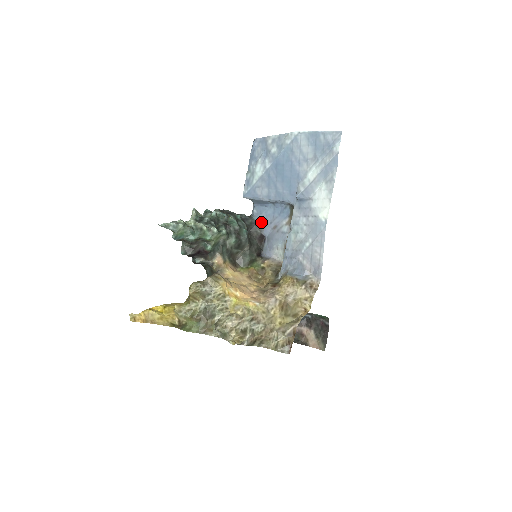
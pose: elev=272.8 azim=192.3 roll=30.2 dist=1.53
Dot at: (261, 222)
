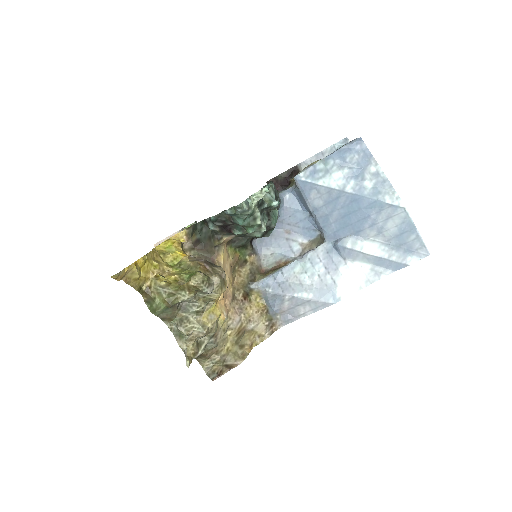
Dot at: (282, 213)
